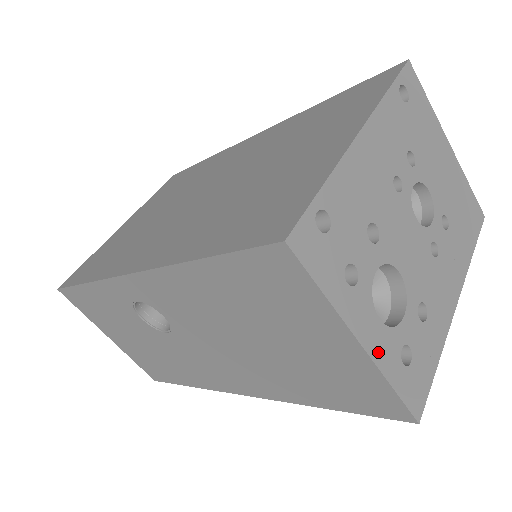
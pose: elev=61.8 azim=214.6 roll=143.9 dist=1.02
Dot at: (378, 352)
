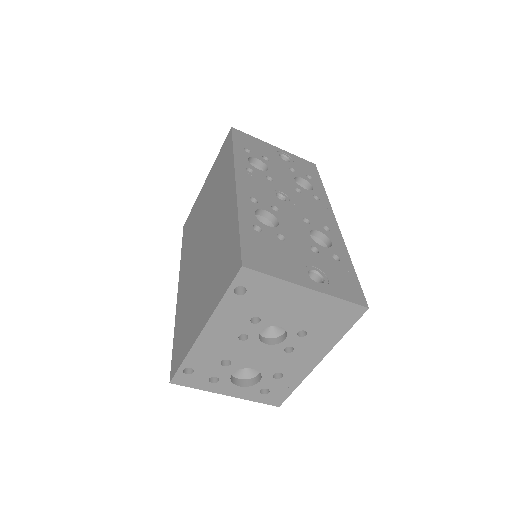
Dot at: (241, 395)
